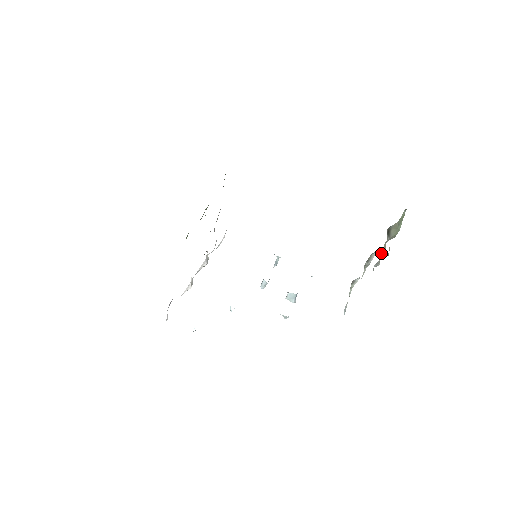
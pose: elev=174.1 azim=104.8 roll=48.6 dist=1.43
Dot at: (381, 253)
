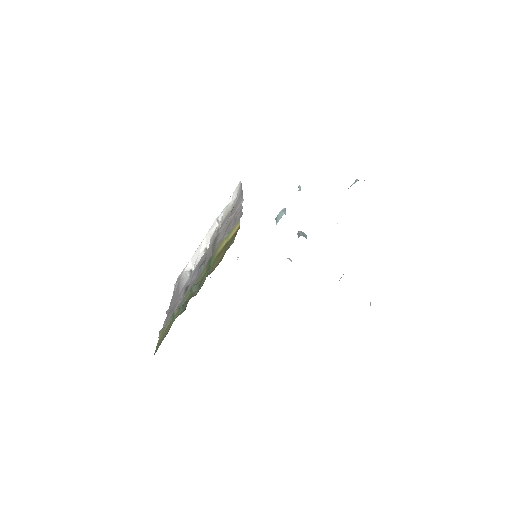
Dot at: occluded
